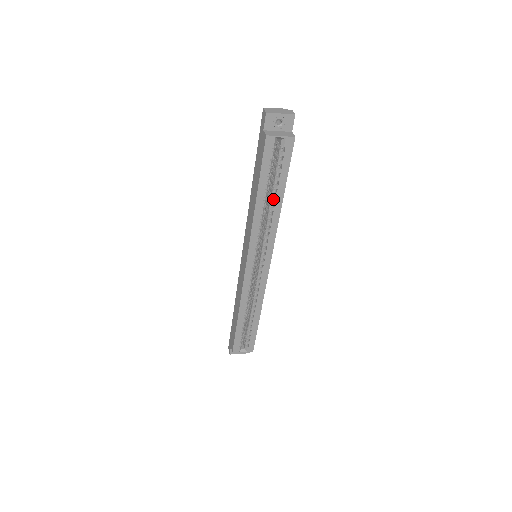
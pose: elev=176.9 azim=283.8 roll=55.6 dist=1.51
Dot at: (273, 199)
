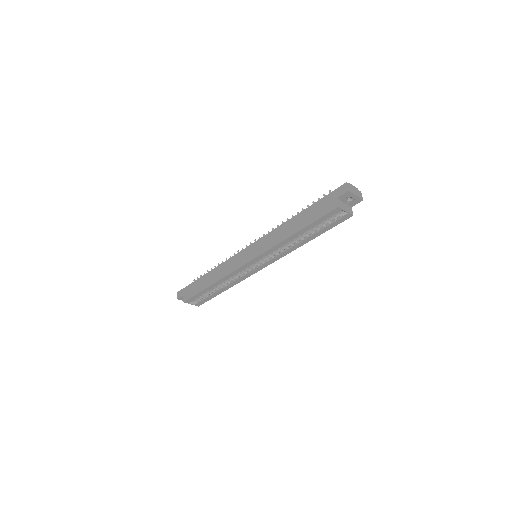
Dot at: (304, 237)
